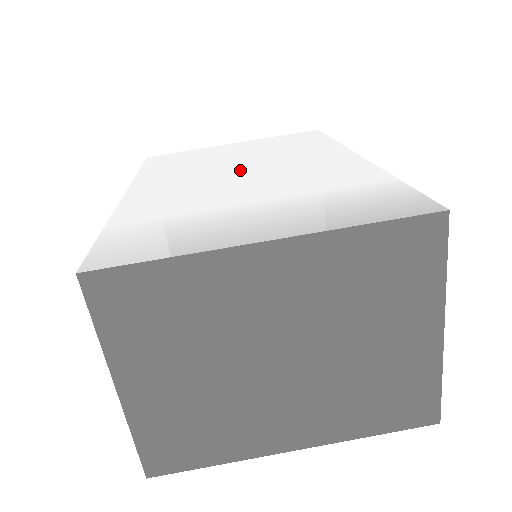
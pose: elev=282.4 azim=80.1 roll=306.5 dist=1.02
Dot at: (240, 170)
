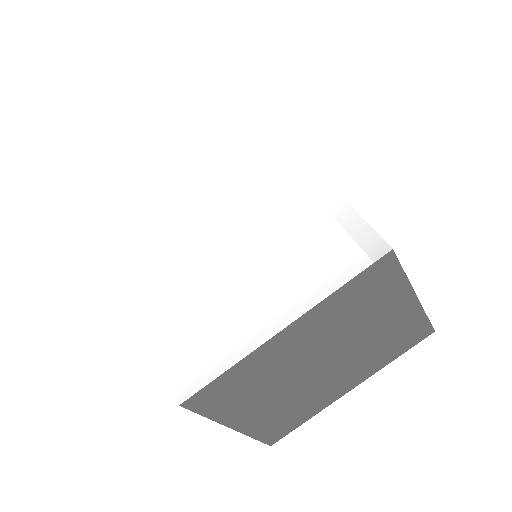
Dot at: (212, 209)
